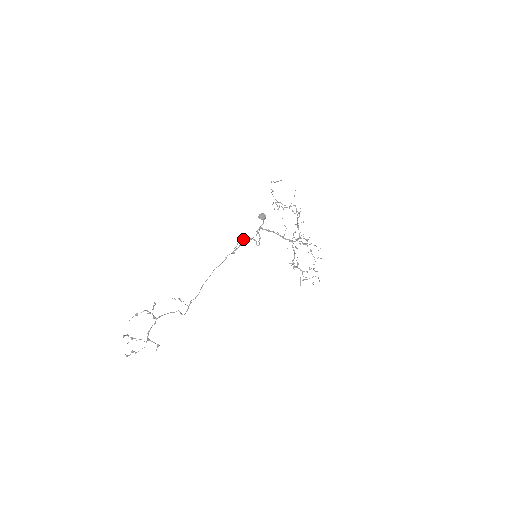
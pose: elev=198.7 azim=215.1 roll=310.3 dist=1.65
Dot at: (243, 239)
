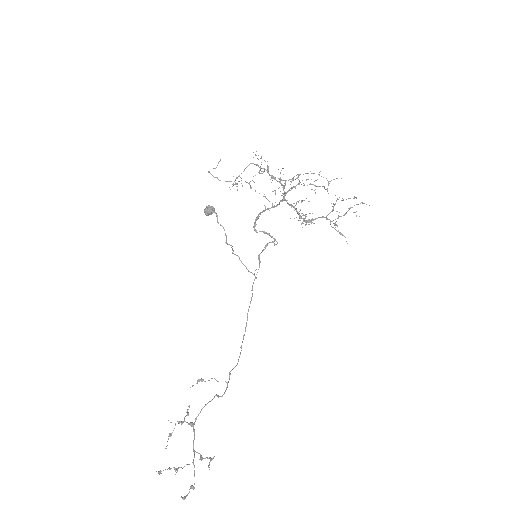
Dot at: occluded
